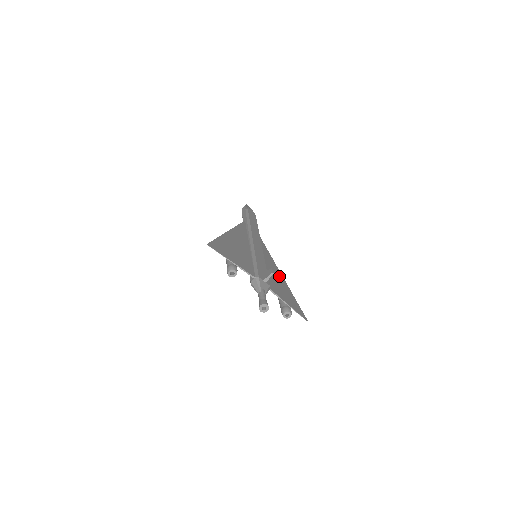
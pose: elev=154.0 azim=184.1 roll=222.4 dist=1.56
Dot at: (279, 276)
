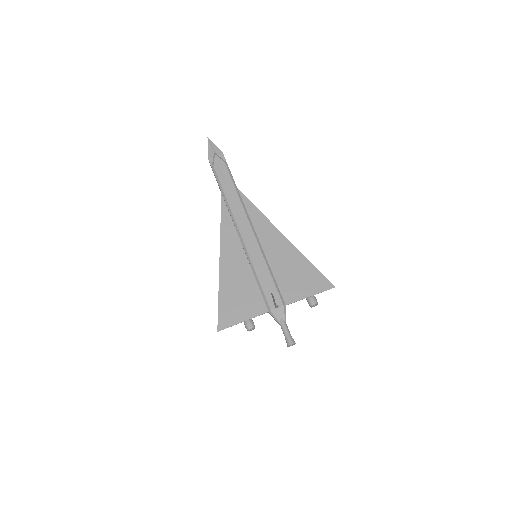
Dot at: (286, 250)
